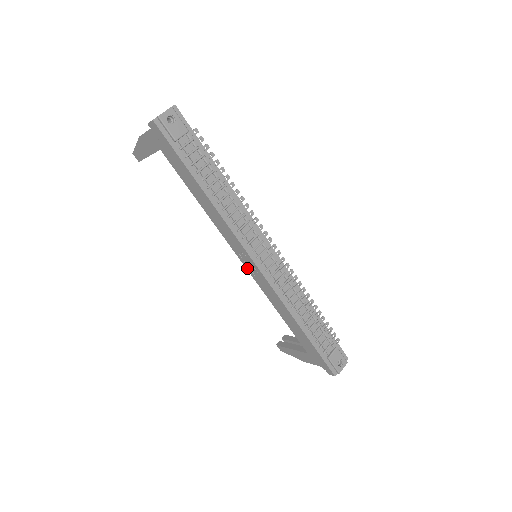
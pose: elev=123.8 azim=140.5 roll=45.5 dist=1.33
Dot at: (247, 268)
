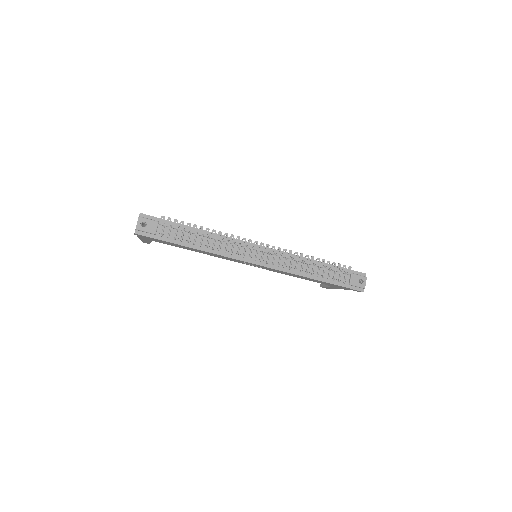
Dot at: occluded
